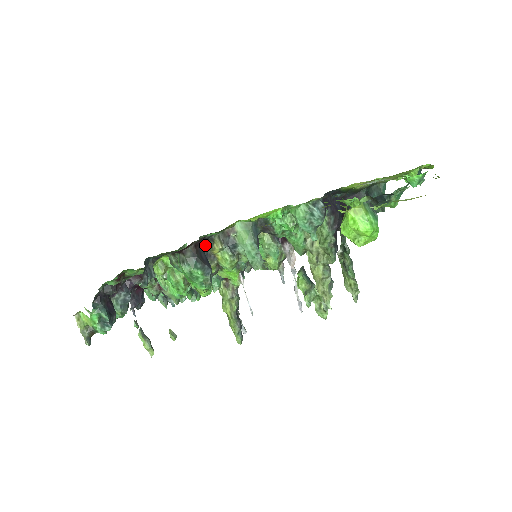
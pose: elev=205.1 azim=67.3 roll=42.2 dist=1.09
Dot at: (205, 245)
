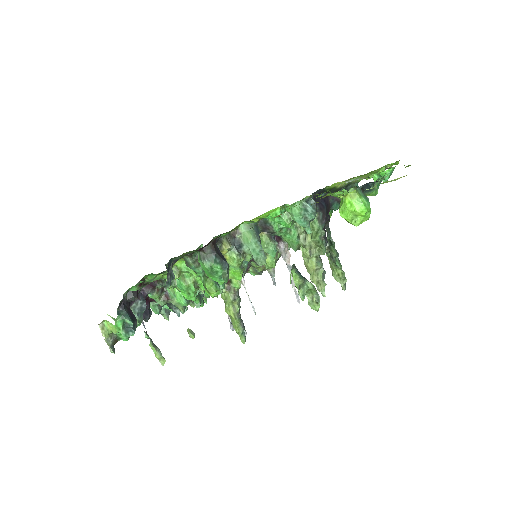
Dot at: occluded
